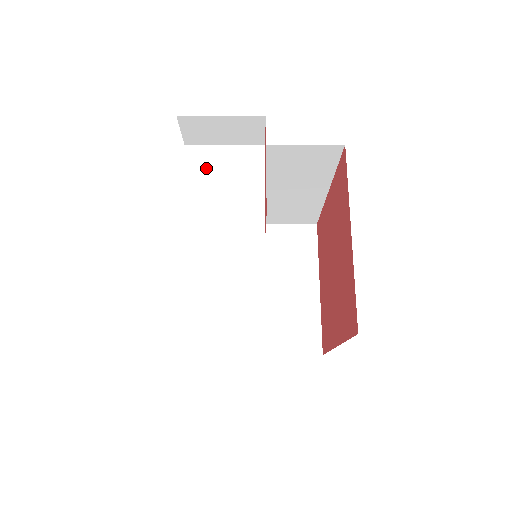
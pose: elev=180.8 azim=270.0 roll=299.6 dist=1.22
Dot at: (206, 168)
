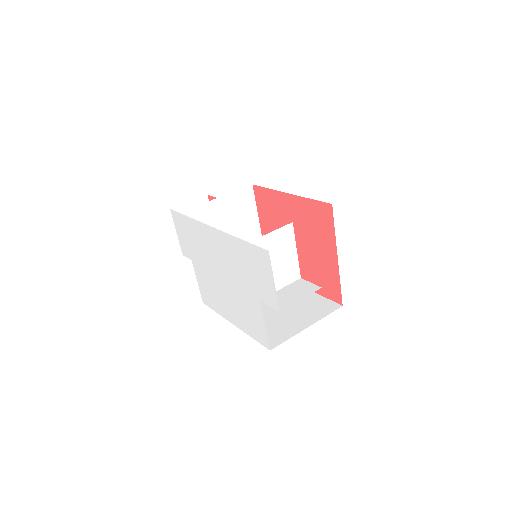
Dot at: occluded
